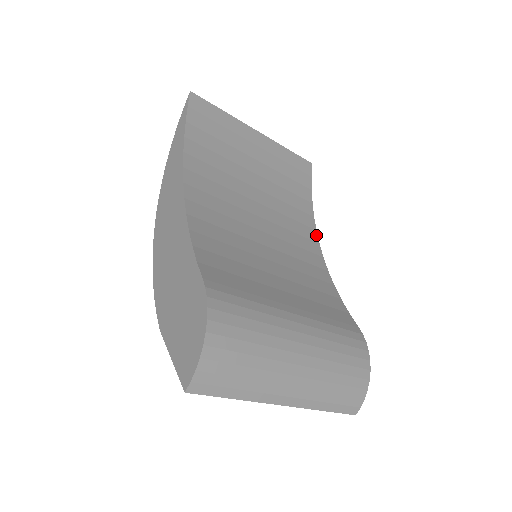
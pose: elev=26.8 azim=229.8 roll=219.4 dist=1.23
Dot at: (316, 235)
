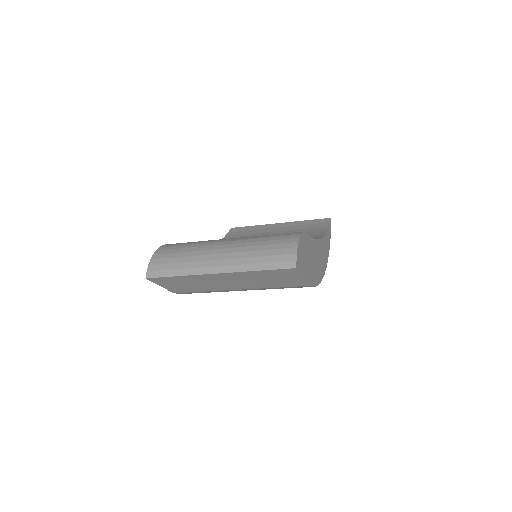
Dot at: occluded
